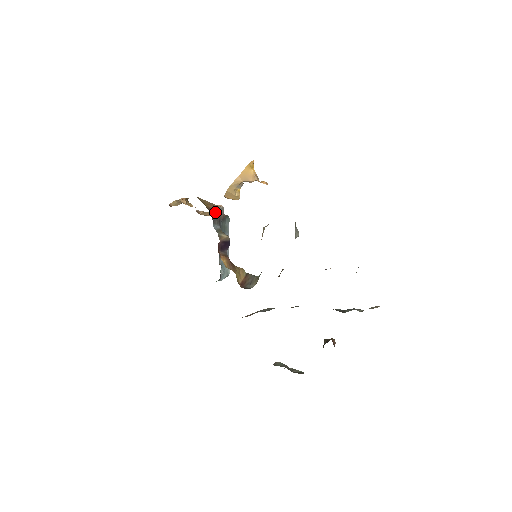
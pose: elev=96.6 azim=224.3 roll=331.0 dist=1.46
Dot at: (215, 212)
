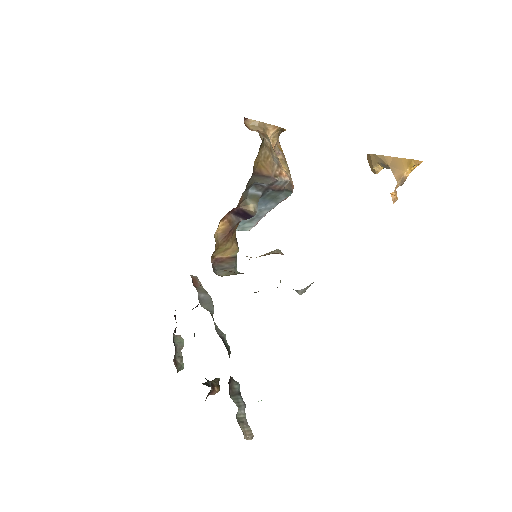
Dot at: (266, 179)
